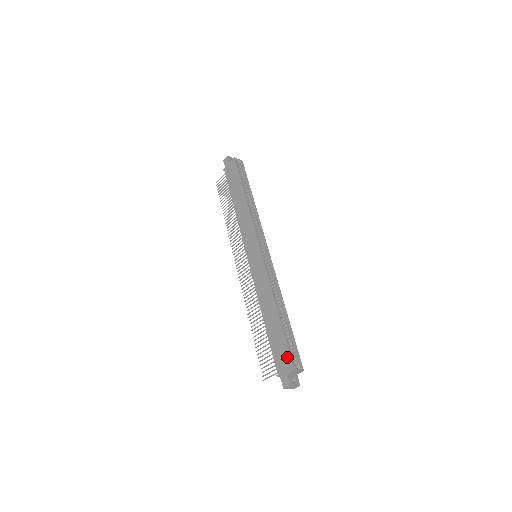
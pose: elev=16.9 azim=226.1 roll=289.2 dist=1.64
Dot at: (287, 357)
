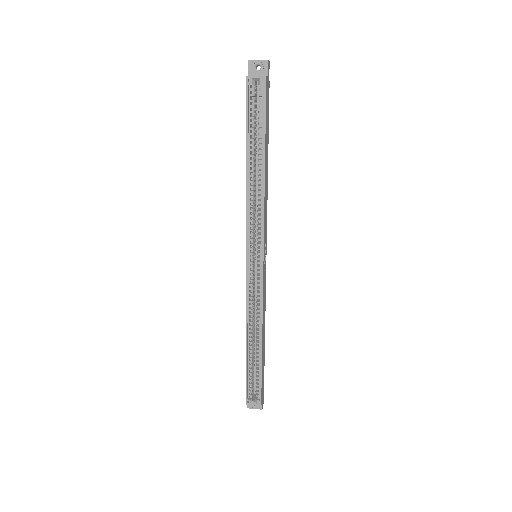
Dot at: (246, 388)
